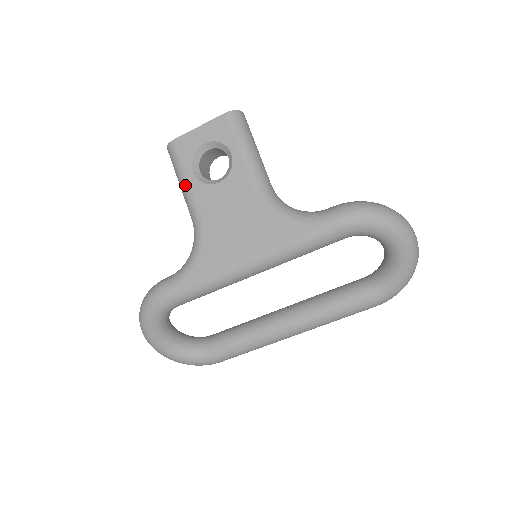
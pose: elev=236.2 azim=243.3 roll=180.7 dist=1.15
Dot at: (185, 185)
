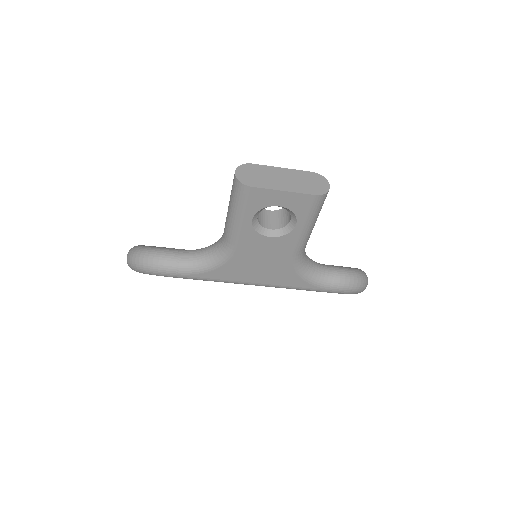
Dot at: (238, 223)
